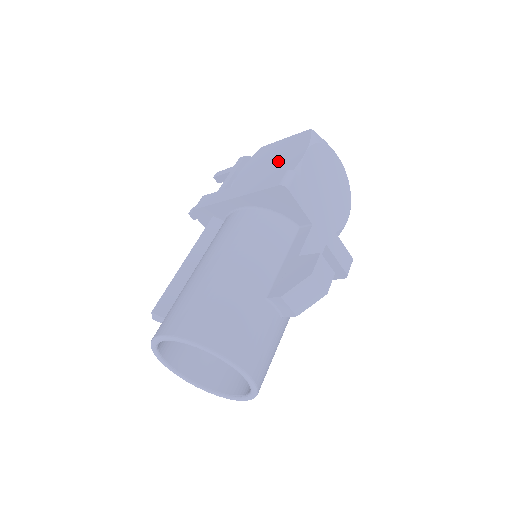
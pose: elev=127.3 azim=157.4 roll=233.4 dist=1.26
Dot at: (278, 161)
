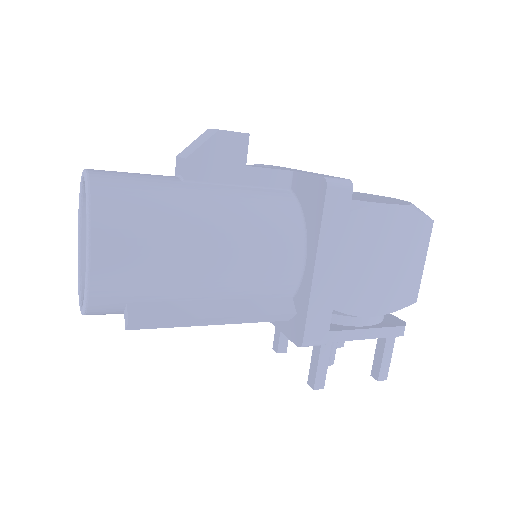
Dot at: occluded
